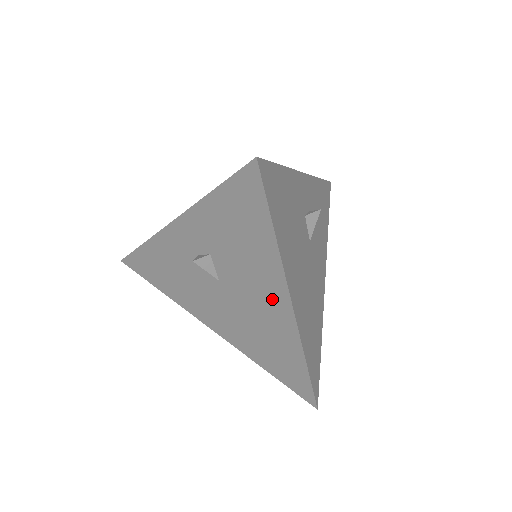
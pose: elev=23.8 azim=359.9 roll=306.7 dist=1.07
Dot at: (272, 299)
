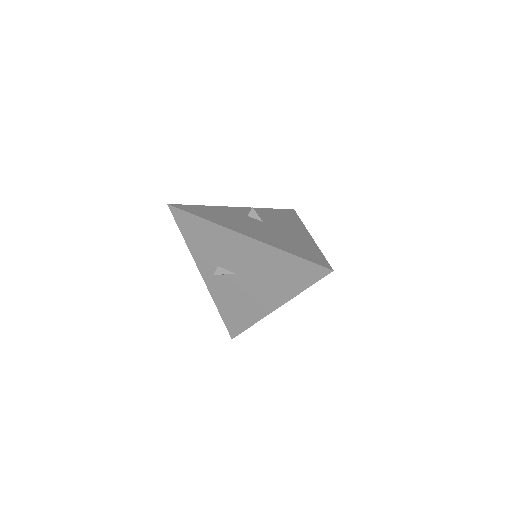
Dot at: (242, 246)
